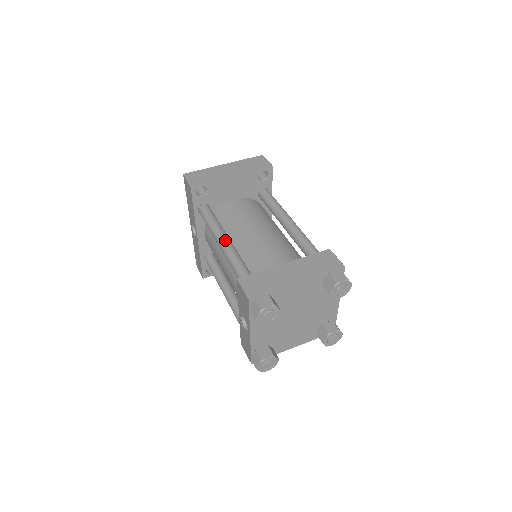
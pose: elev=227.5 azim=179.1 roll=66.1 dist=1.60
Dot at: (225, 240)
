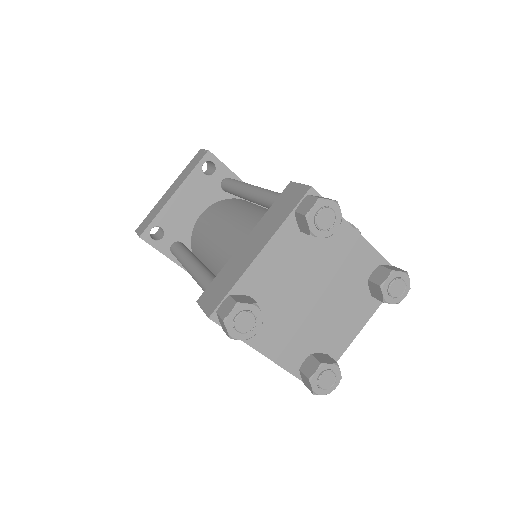
Dot at: (190, 265)
